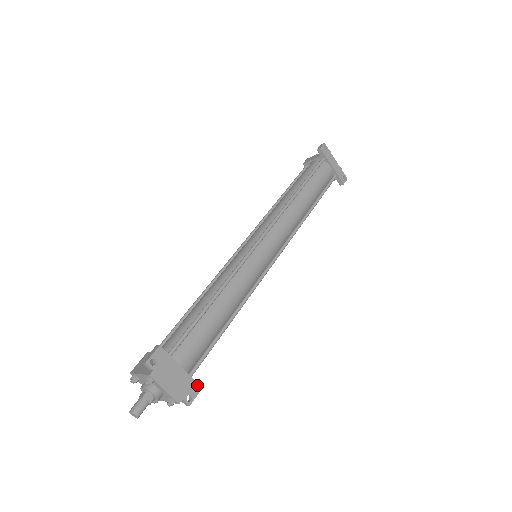
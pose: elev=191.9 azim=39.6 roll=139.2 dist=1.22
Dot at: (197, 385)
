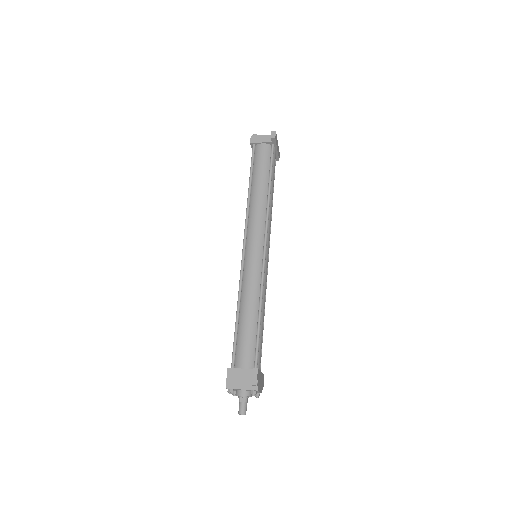
Dot at: (263, 375)
